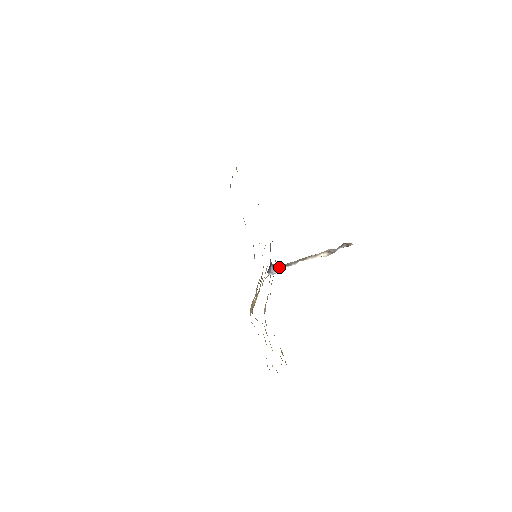
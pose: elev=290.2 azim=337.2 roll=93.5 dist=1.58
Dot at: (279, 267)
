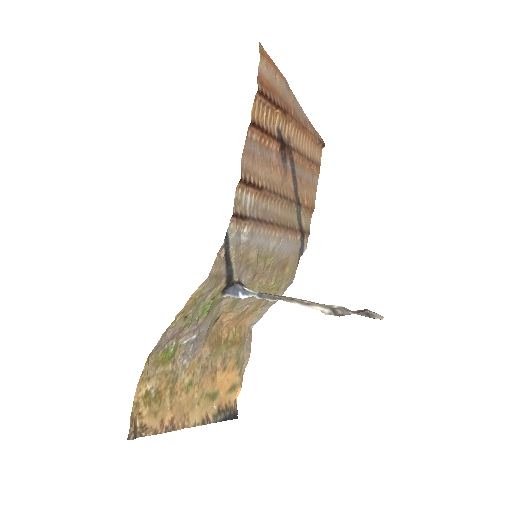
Dot at: (247, 292)
